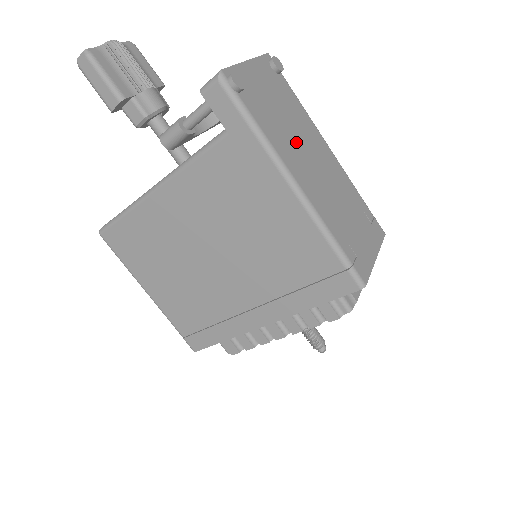
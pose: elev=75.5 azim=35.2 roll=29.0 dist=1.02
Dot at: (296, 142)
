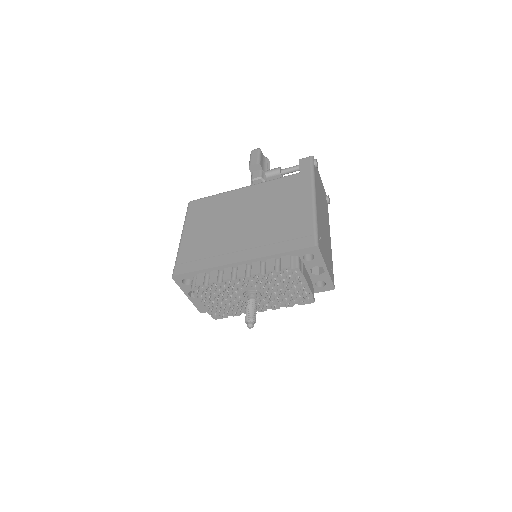
Dot at: (322, 204)
